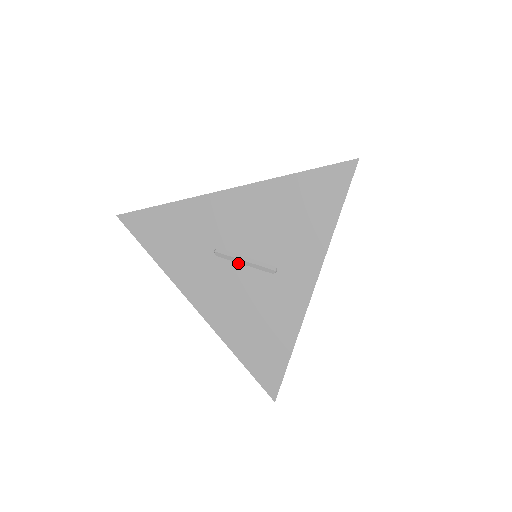
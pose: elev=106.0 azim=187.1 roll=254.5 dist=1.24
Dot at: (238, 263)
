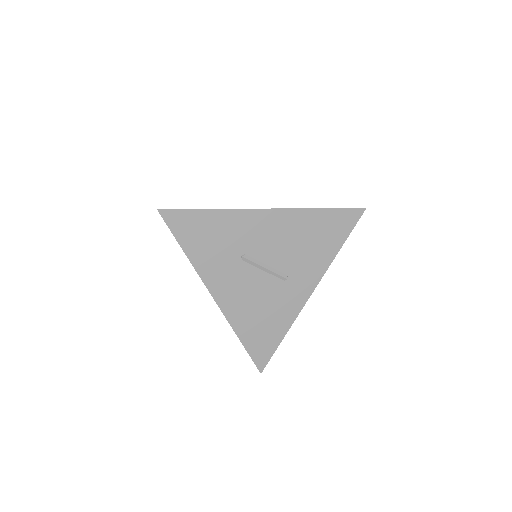
Dot at: (259, 268)
